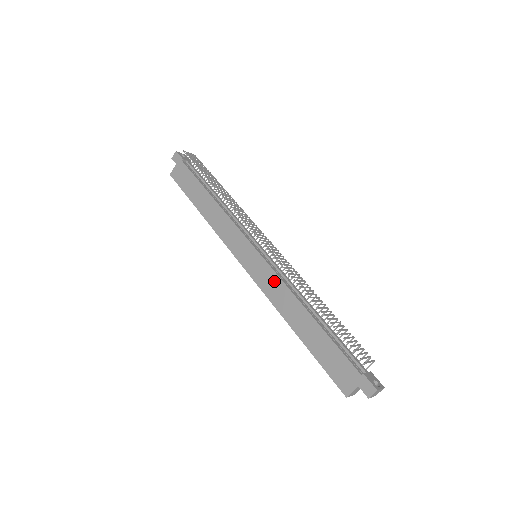
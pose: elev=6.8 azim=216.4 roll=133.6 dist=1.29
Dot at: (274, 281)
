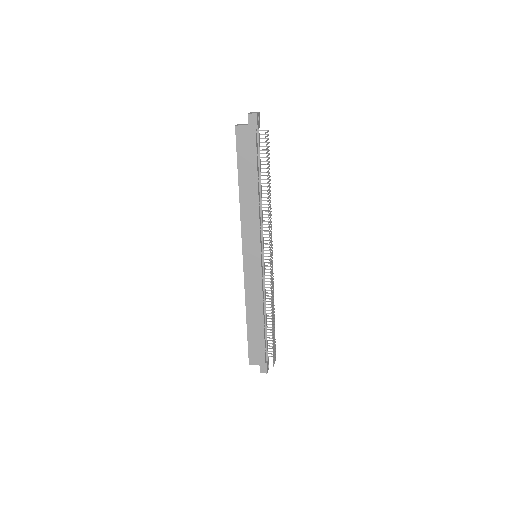
Dot at: (257, 286)
